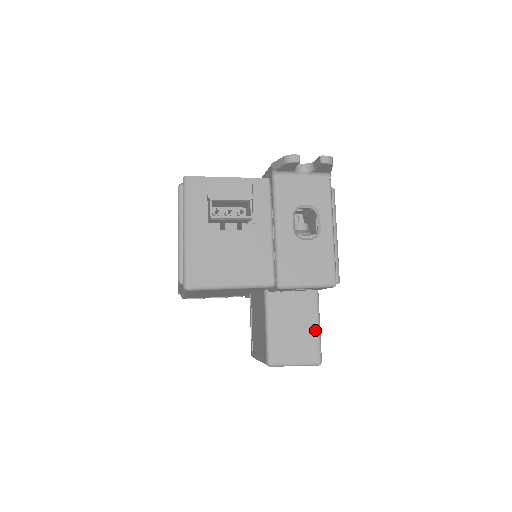
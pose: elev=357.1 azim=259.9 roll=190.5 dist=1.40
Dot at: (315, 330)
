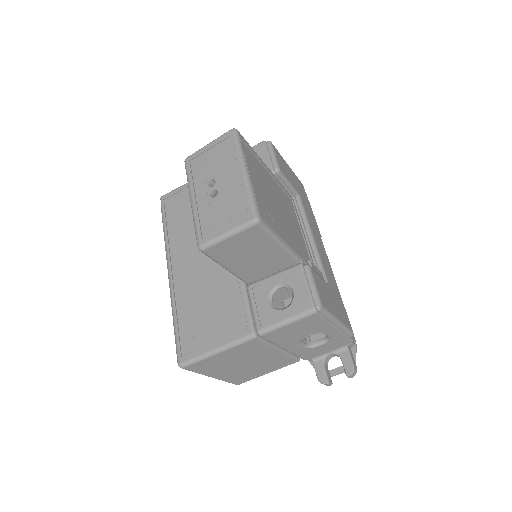
Dot at: occluded
